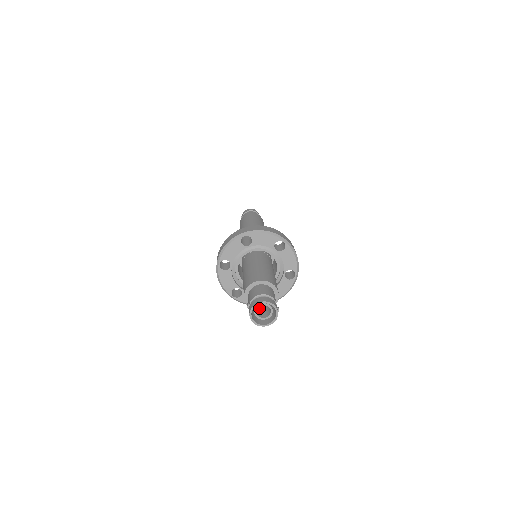
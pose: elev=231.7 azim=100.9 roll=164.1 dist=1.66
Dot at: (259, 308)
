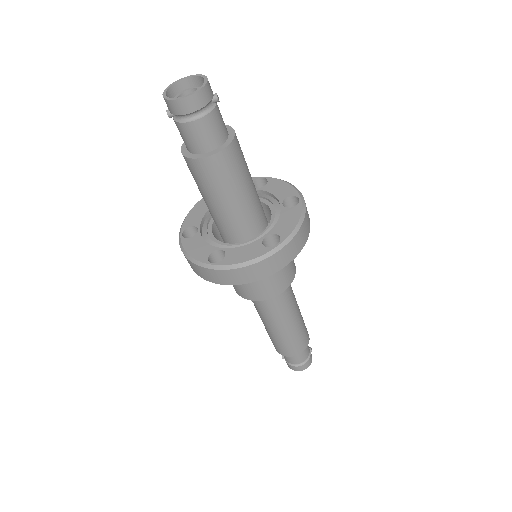
Dot at: occluded
